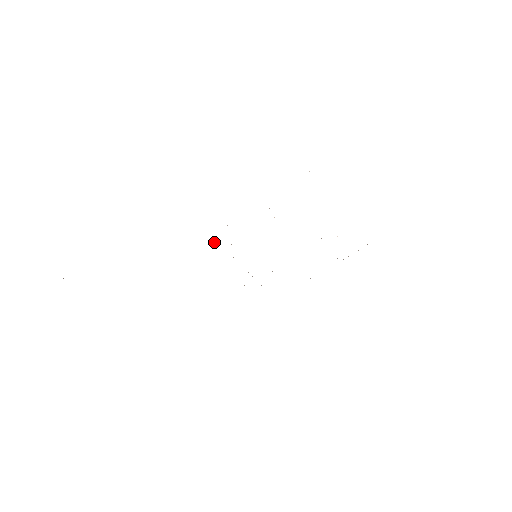
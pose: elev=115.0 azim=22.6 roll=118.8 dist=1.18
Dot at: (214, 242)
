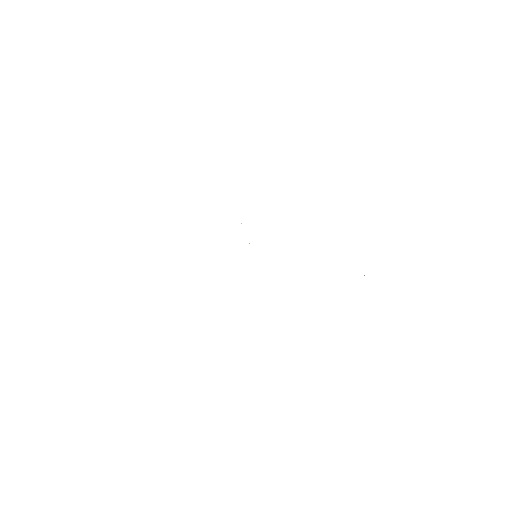
Dot at: occluded
